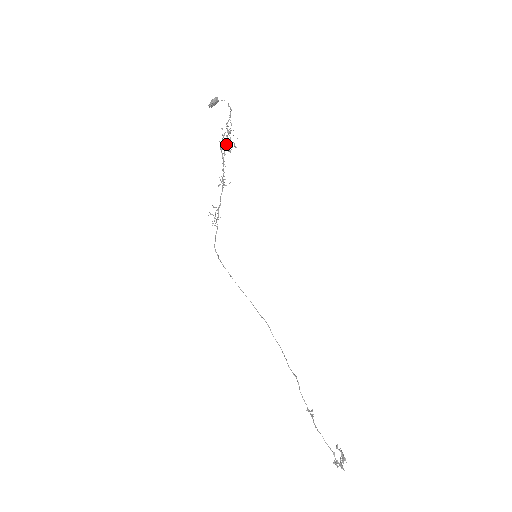
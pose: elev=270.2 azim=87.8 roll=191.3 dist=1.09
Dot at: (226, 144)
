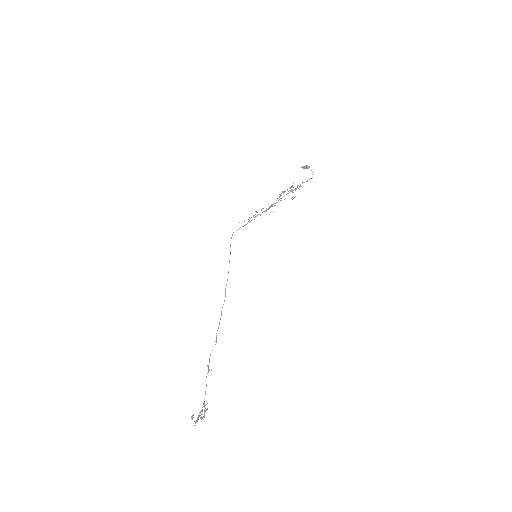
Dot at: (292, 191)
